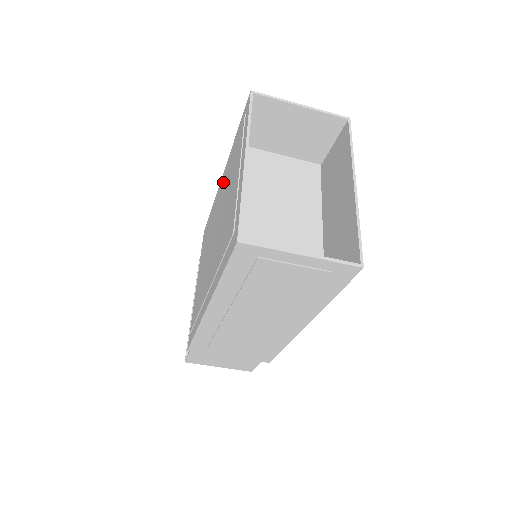
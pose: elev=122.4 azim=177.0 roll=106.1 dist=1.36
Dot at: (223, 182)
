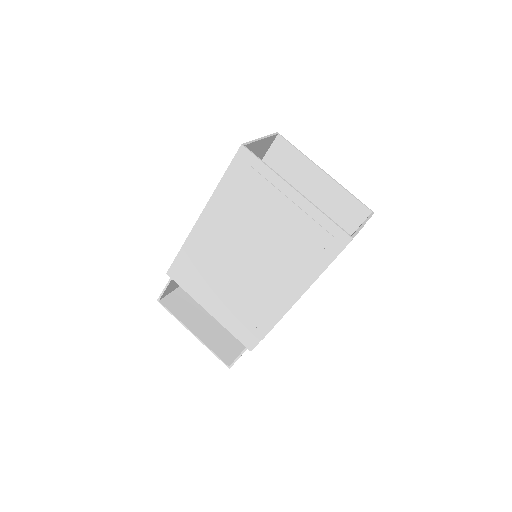
Dot at: (221, 220)
